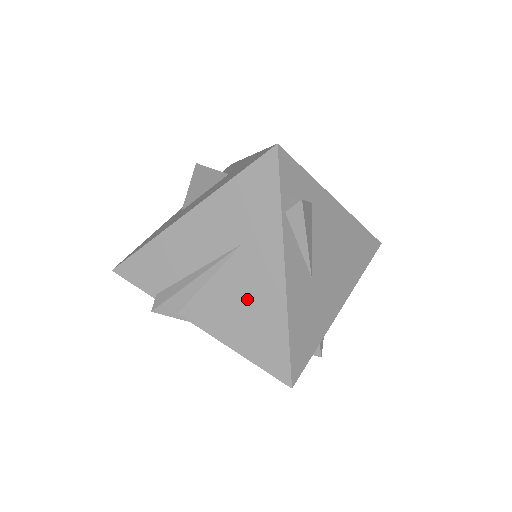
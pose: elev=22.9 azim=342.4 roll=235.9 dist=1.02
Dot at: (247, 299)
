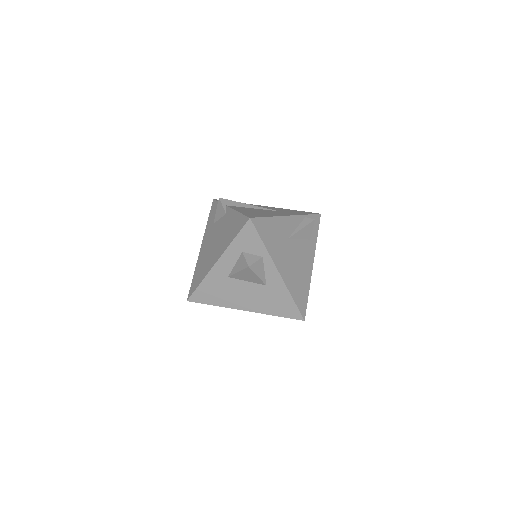
Dot at: (263, 212)
